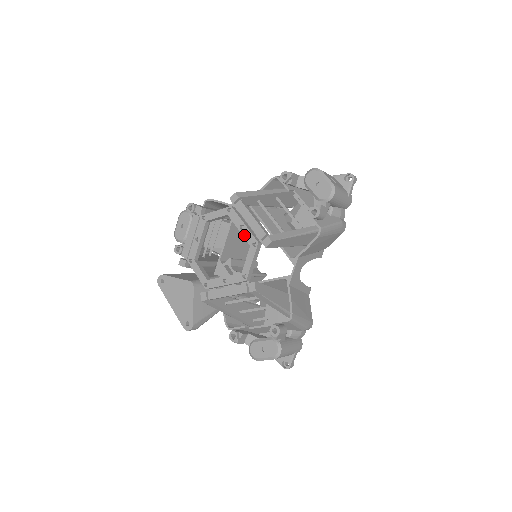
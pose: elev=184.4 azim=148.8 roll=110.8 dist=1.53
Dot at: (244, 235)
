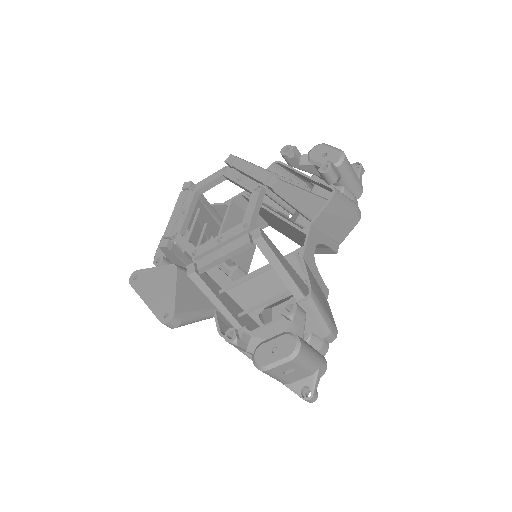
Dot at: (243, 185)
